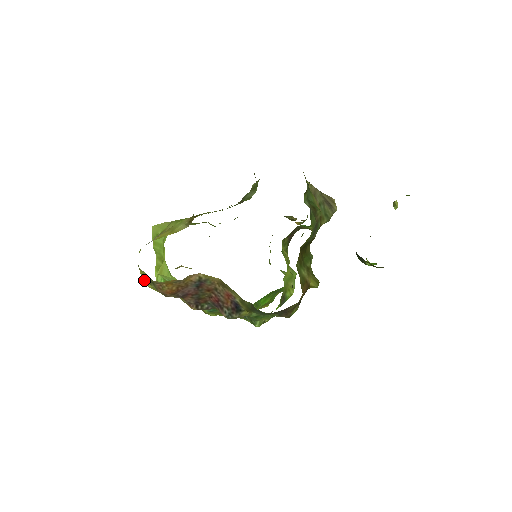
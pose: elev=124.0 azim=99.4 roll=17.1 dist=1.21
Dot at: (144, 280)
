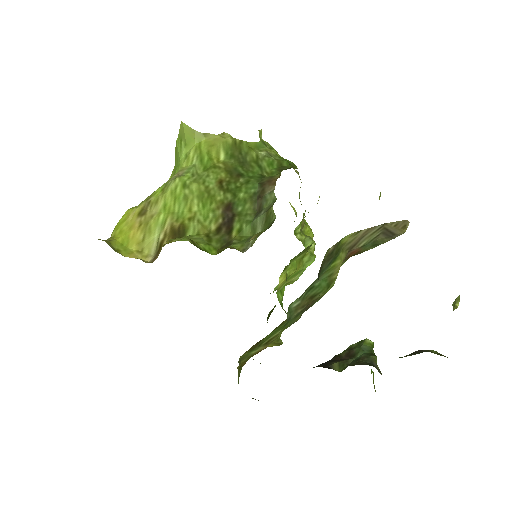
Dot at: occluded
